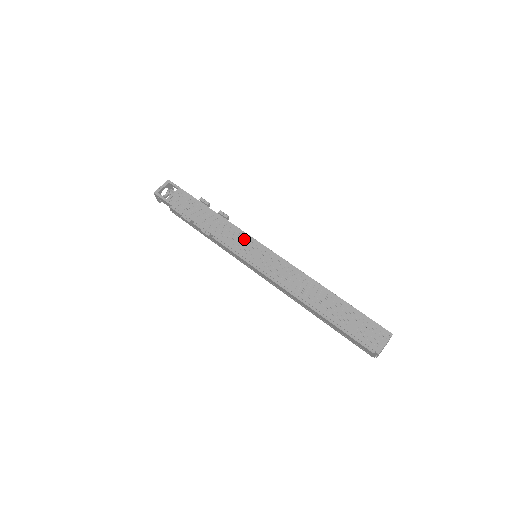
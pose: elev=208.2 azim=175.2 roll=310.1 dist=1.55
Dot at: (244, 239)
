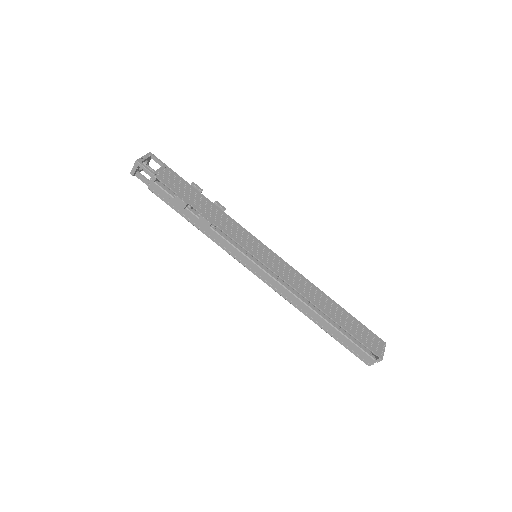
Dot at: (247, 235)
